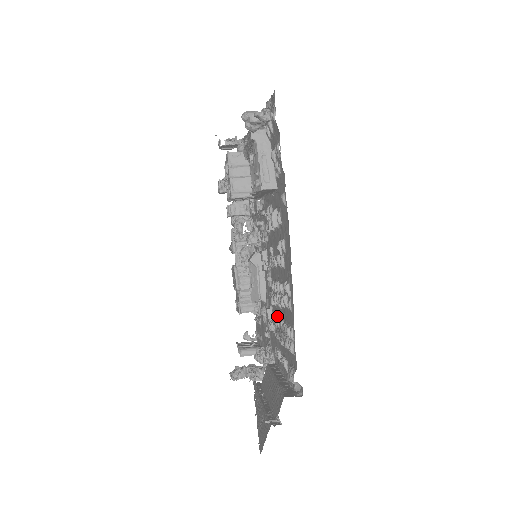
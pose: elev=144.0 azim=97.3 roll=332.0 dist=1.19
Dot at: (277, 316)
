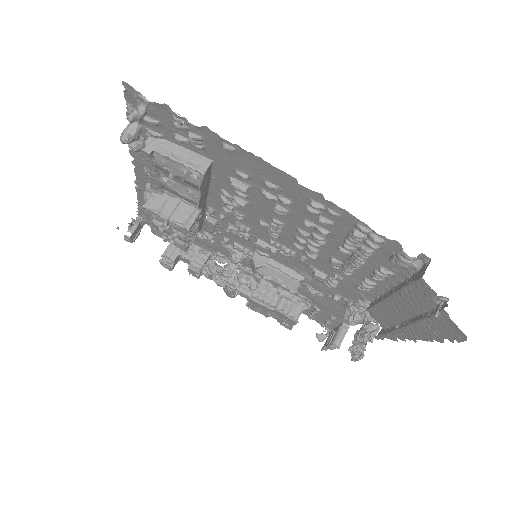
Dot at: (329, 260)
